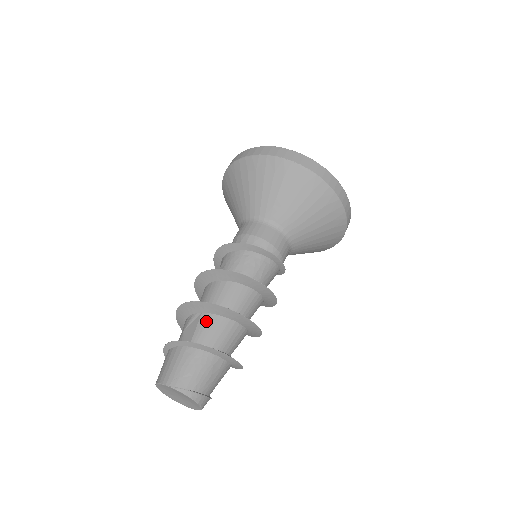
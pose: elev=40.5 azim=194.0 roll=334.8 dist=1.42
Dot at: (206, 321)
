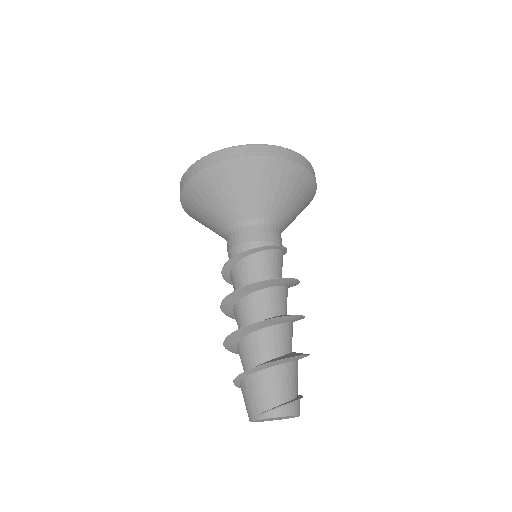
Dot at: (240, 350)
